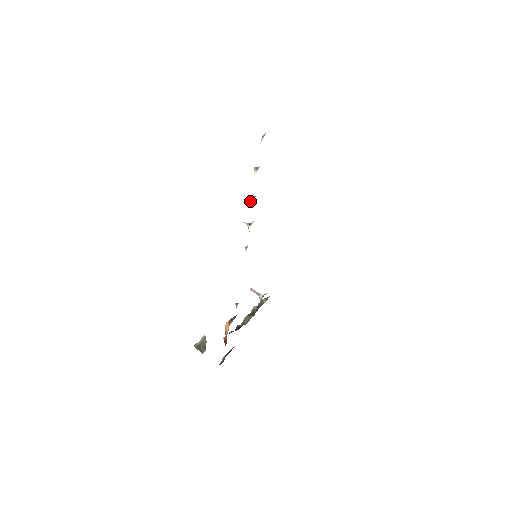
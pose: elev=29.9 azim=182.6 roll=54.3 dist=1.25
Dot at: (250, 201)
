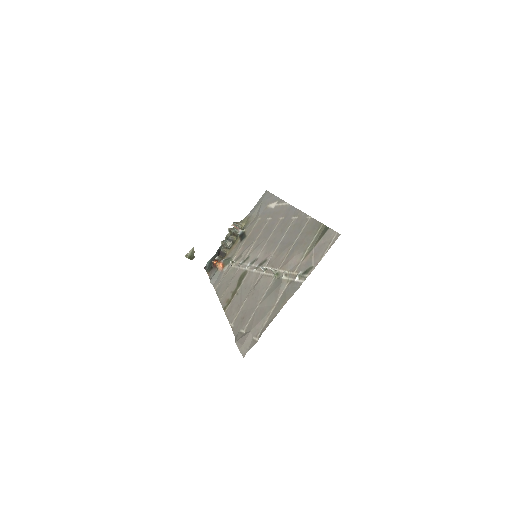
Dot at: occluded
